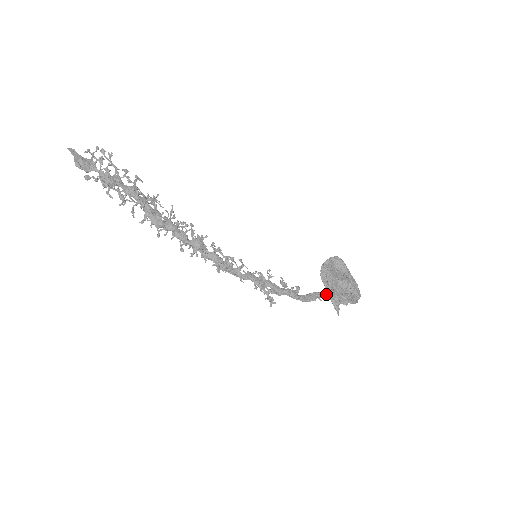
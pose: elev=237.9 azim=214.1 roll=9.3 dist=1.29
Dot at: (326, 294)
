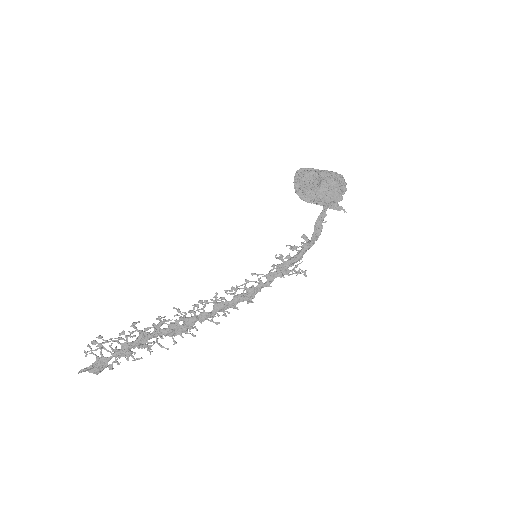
Dot at: (323, 212)
